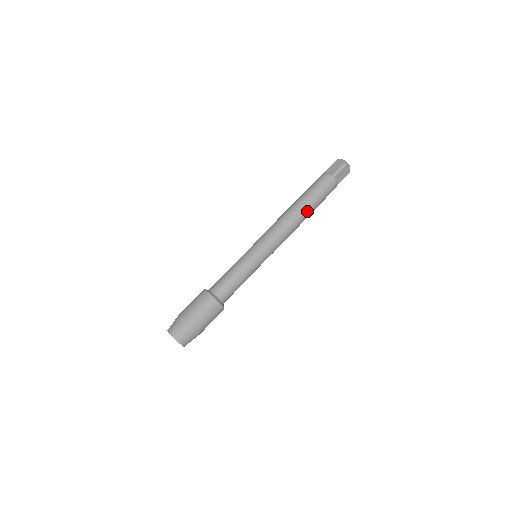
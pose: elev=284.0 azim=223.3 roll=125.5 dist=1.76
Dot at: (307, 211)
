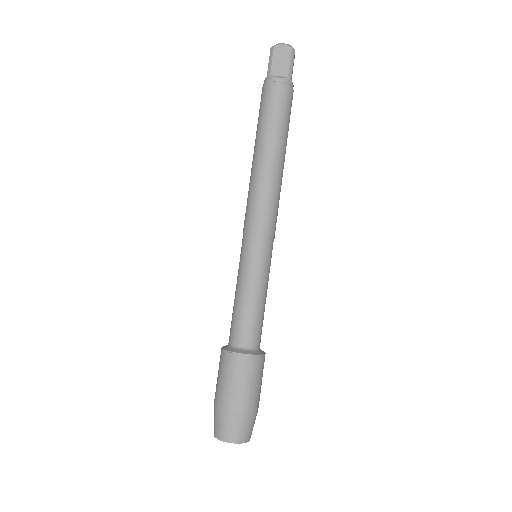
Dot at: (266, 146)
